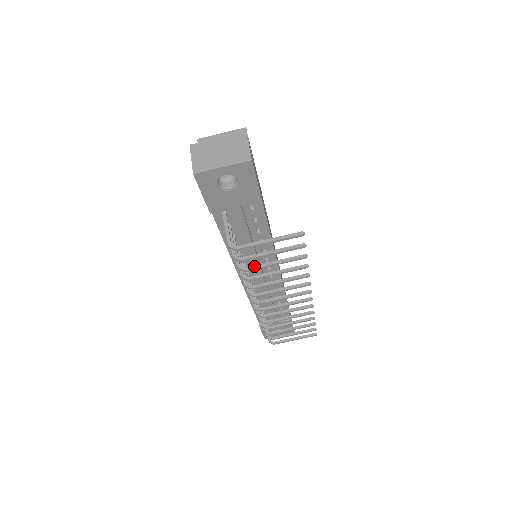
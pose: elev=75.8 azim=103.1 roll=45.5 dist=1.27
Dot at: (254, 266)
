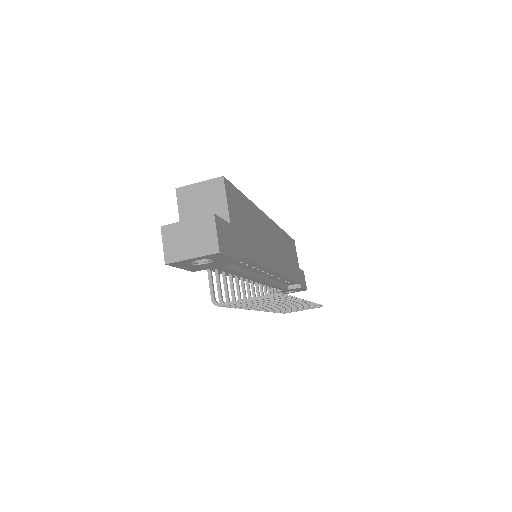
Dot at: (242, 305)
